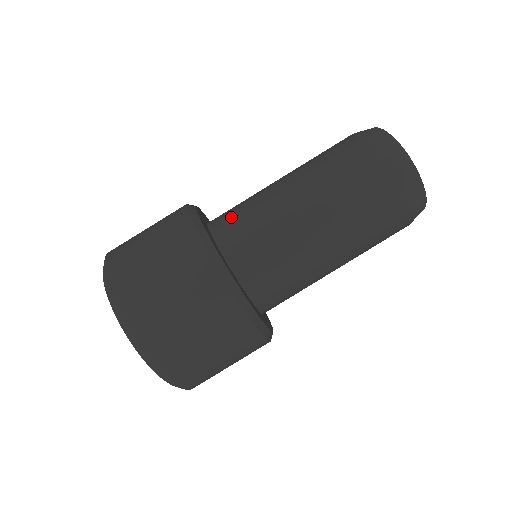
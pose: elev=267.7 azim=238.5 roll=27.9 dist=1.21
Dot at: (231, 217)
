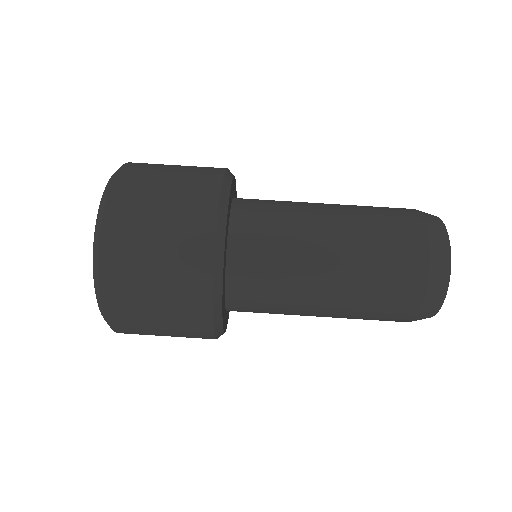
Dot at: (258, 219)
